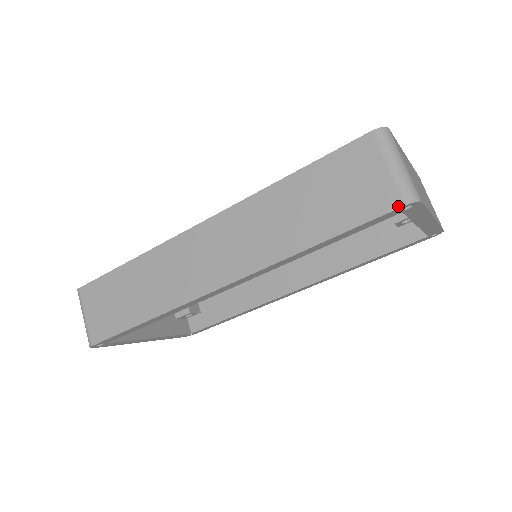
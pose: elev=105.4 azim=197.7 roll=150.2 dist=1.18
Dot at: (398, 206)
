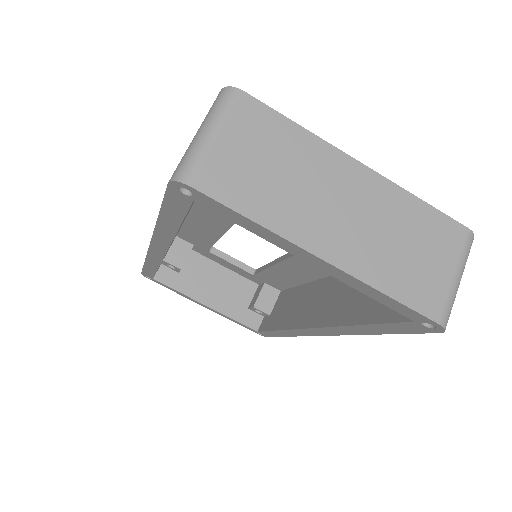
Dot at: (168, 183)
